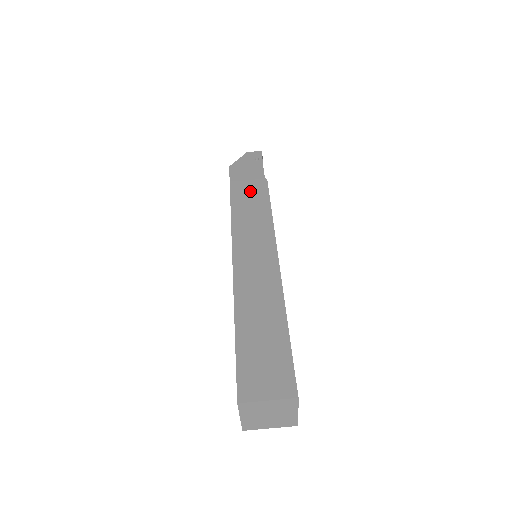
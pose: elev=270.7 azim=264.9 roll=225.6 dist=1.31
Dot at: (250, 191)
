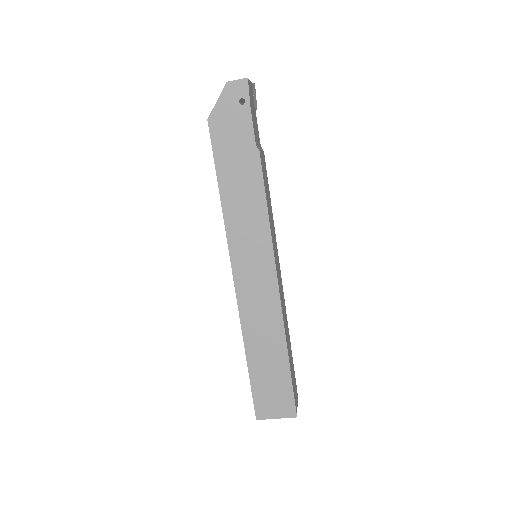
Dot at: (240, 176)
